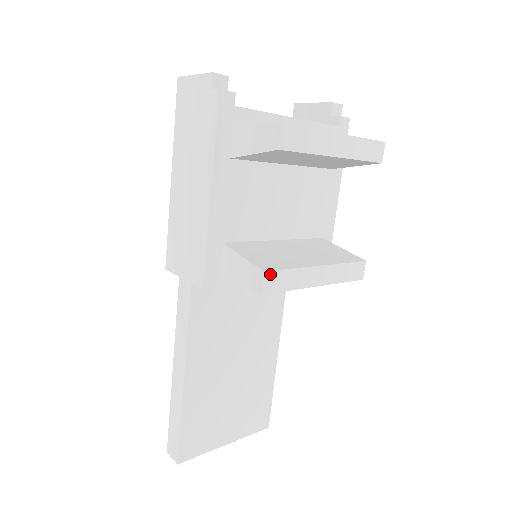
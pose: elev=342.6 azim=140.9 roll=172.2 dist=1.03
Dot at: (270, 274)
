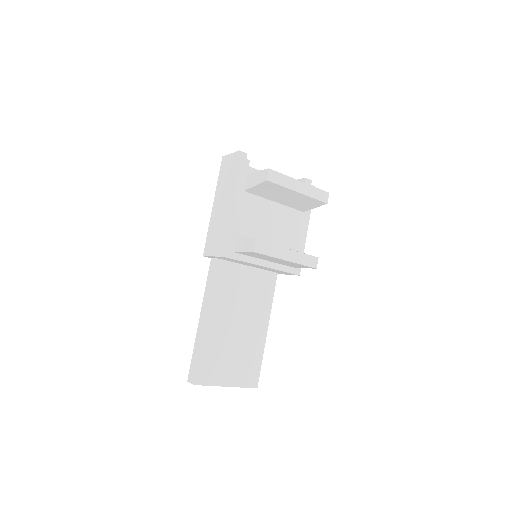
Dot at: (259, 242)
